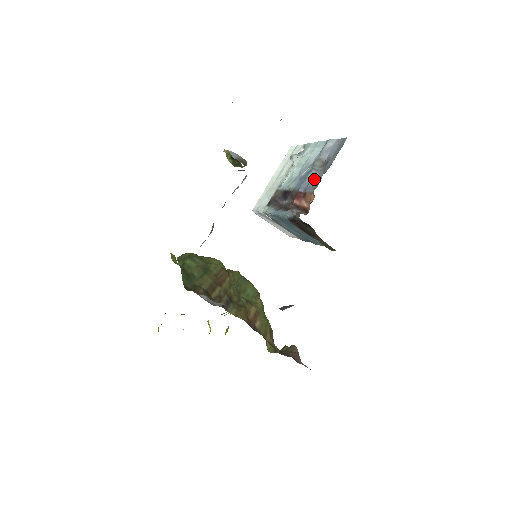
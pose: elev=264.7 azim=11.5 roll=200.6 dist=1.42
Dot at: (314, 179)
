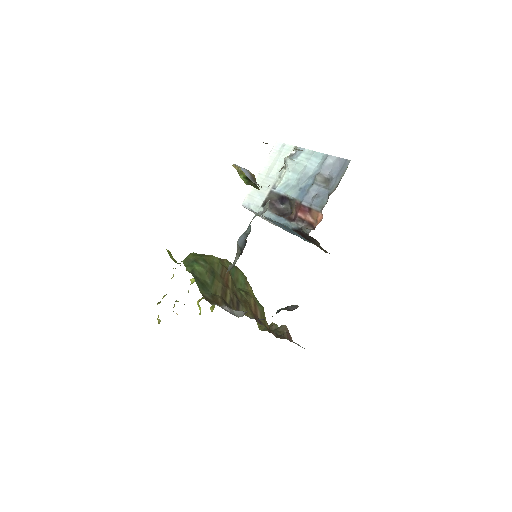
Dot at: (319, 197)
